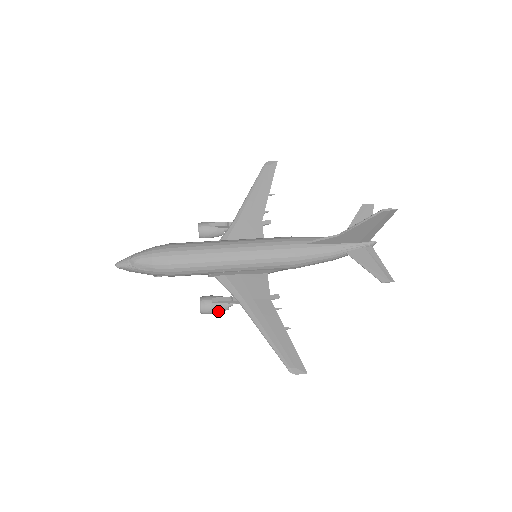
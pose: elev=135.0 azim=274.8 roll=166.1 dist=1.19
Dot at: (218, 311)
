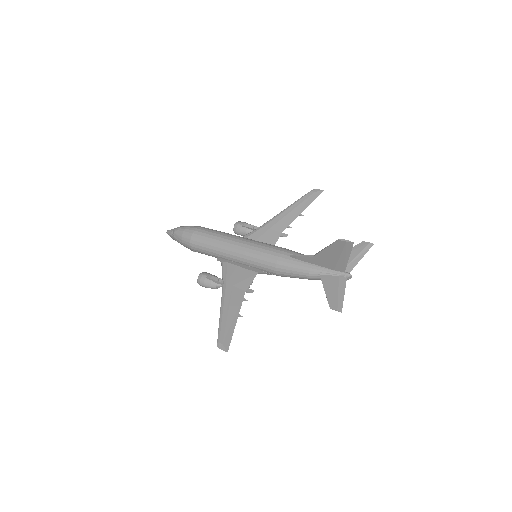
Dot at: (209, 286)
